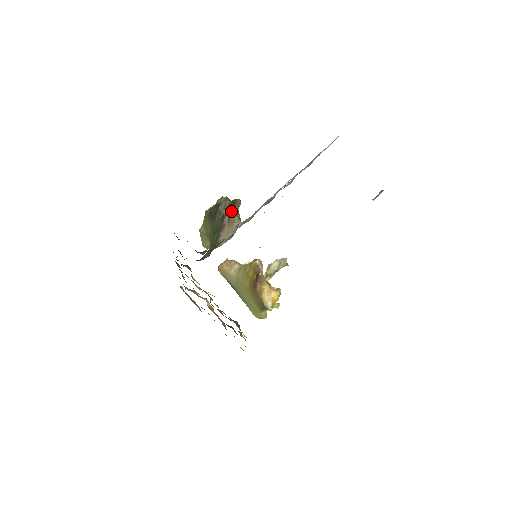
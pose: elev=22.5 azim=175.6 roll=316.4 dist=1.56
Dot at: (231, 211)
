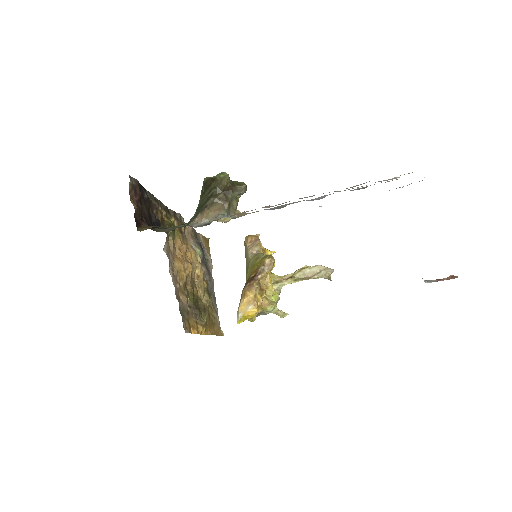
Dot at: (223, 195)
